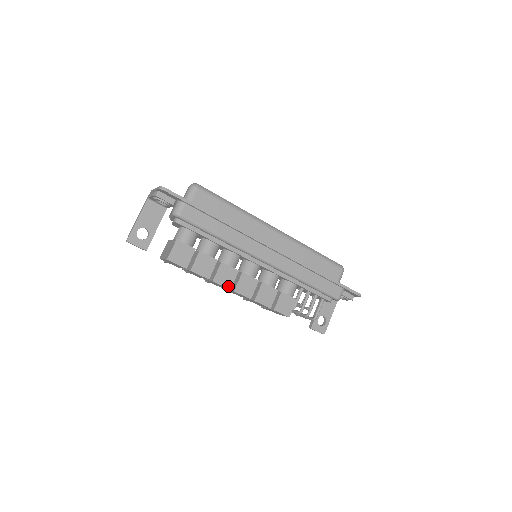
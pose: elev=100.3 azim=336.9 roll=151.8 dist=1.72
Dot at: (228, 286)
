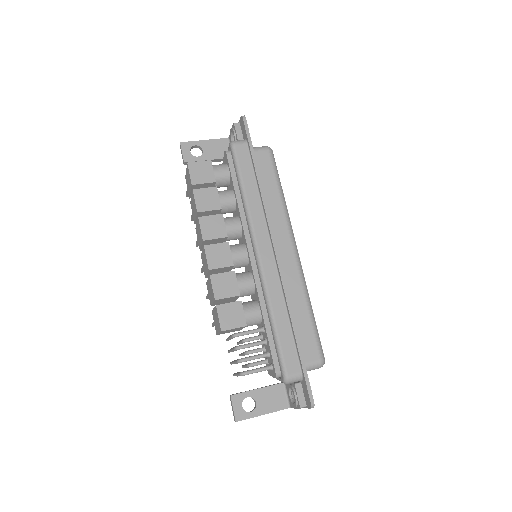
Dot at: (205, 236)
